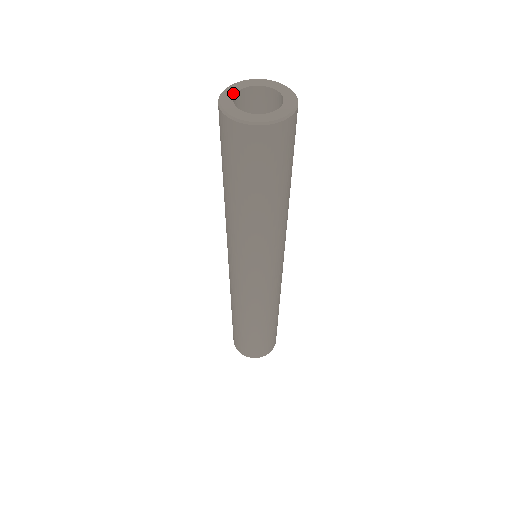
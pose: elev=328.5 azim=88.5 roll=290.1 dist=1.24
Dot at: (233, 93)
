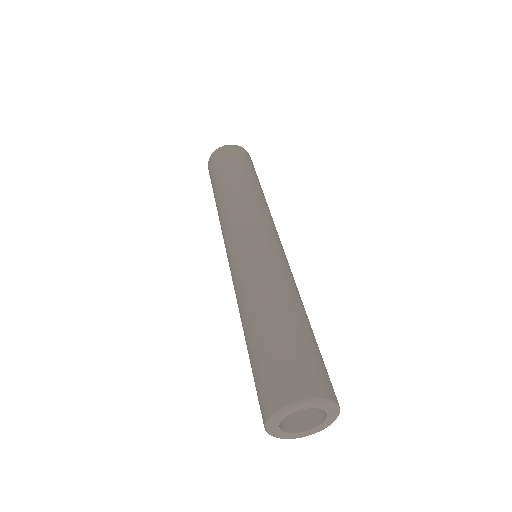
Dot at: occluded
